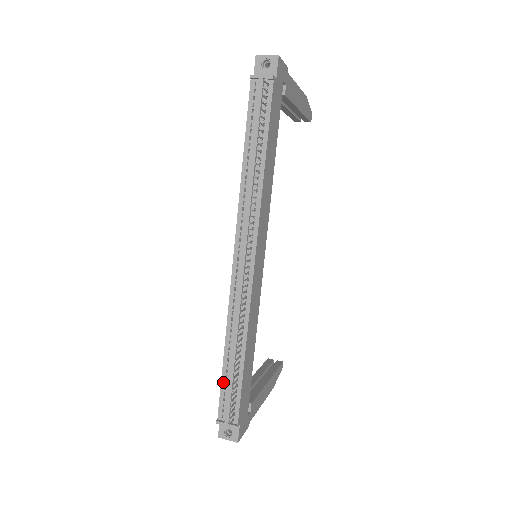
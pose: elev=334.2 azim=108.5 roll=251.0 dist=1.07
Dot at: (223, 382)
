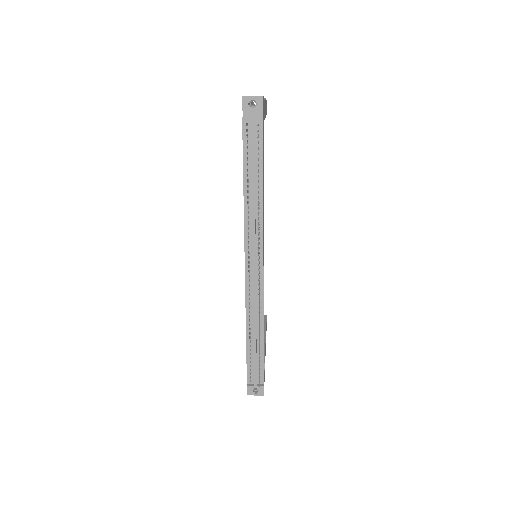
Dot at: (248, 358)
